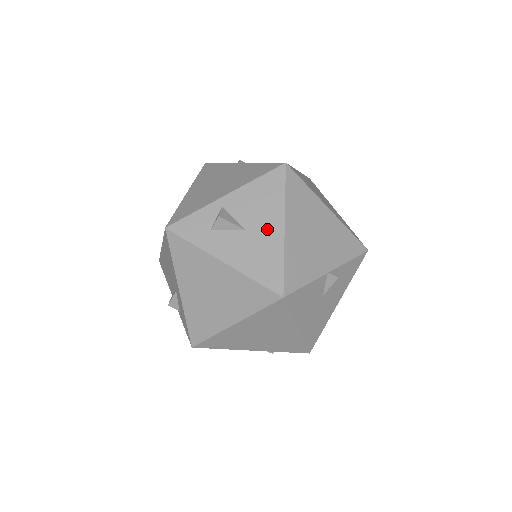
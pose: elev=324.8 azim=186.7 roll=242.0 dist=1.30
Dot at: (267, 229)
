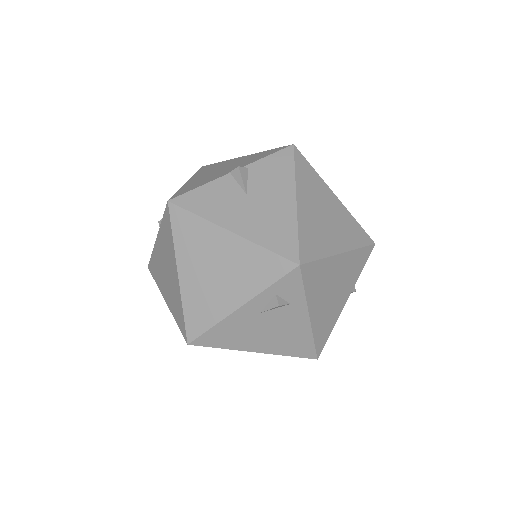
Dot at: occluded
